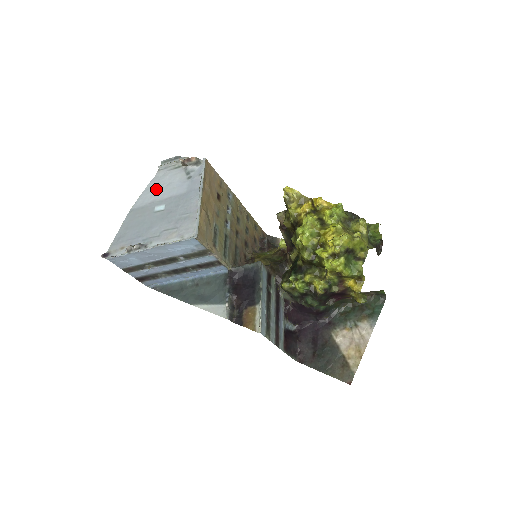
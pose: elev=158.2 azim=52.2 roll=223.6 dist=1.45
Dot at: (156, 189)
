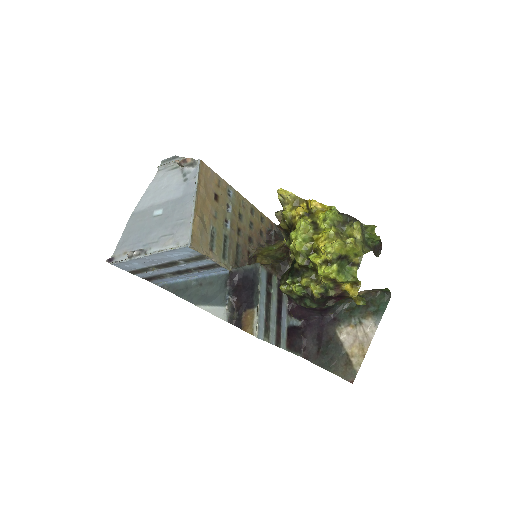
Dot at: (155, 192)
